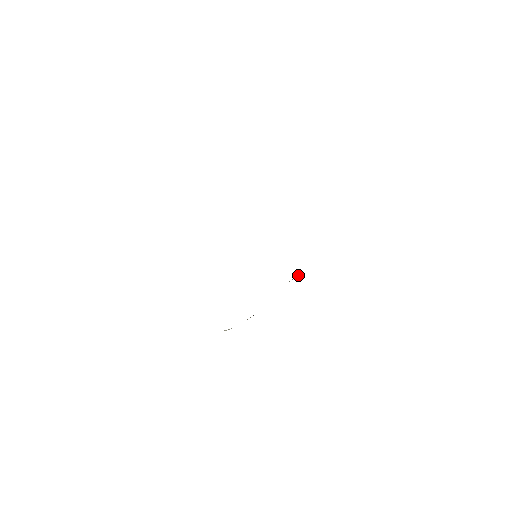
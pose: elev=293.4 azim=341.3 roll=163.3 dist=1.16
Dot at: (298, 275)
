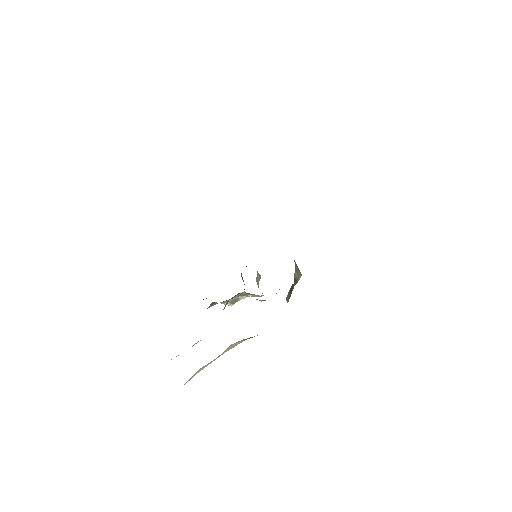
Dot at: (260, 296)
